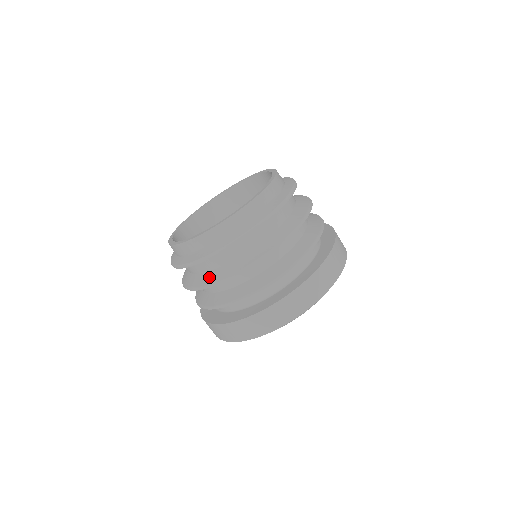
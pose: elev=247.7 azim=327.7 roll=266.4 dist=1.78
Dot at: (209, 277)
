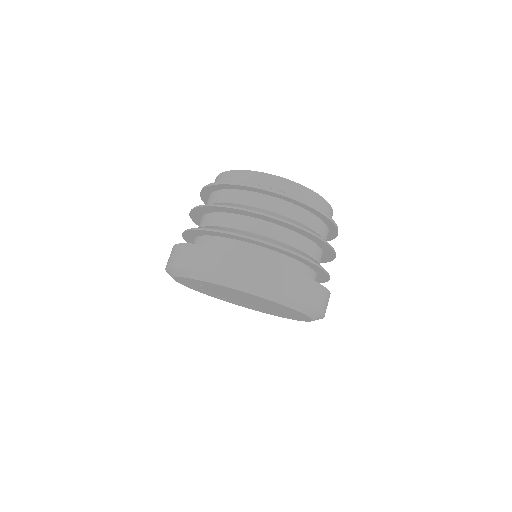
Dot at: (256, 209)
